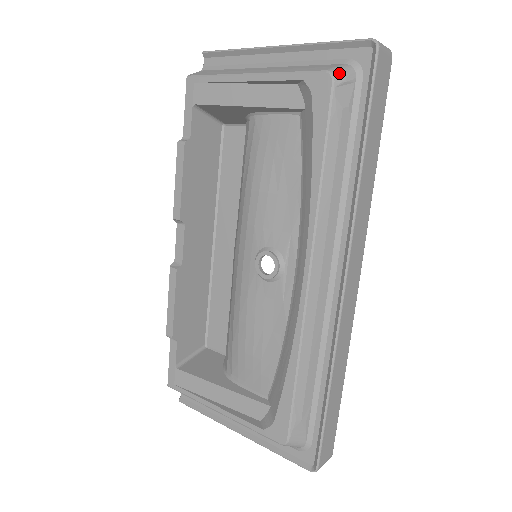
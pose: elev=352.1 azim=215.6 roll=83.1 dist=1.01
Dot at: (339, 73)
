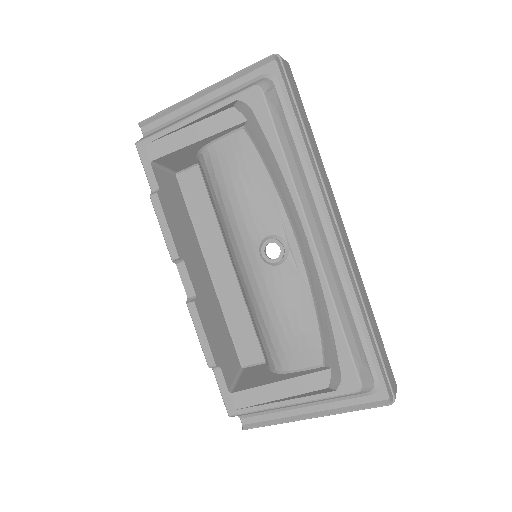
Dot at: (262, 84)
